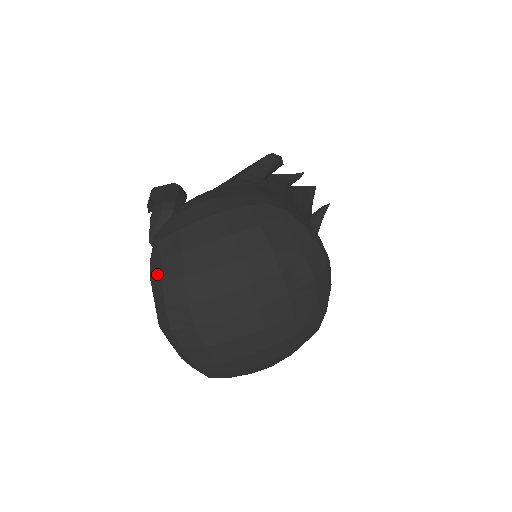
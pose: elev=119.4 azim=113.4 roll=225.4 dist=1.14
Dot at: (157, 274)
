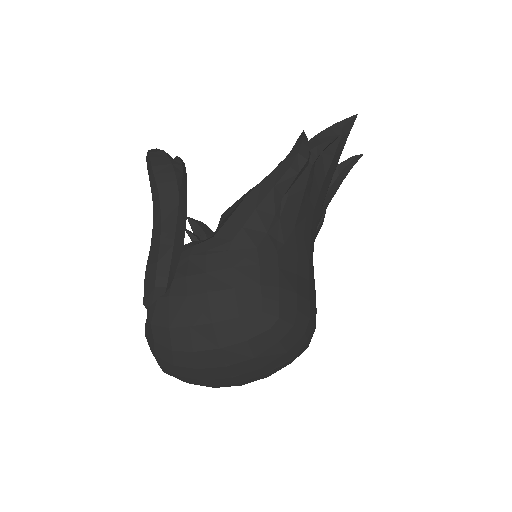
Dot at: (151, 345)
